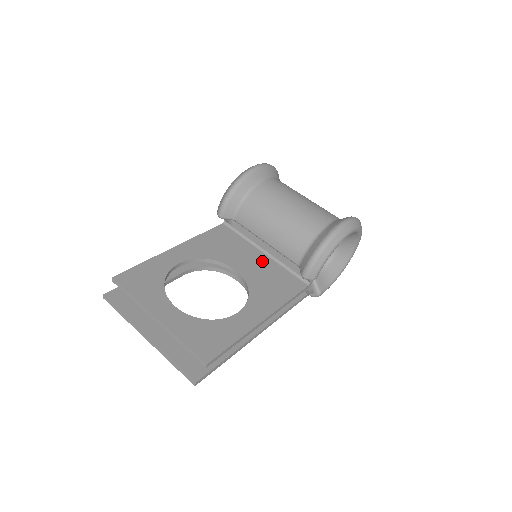
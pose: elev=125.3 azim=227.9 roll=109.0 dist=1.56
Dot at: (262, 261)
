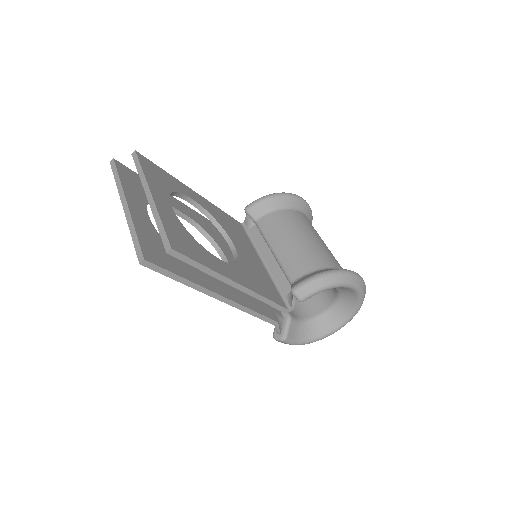
Dot at: (258, 263)
